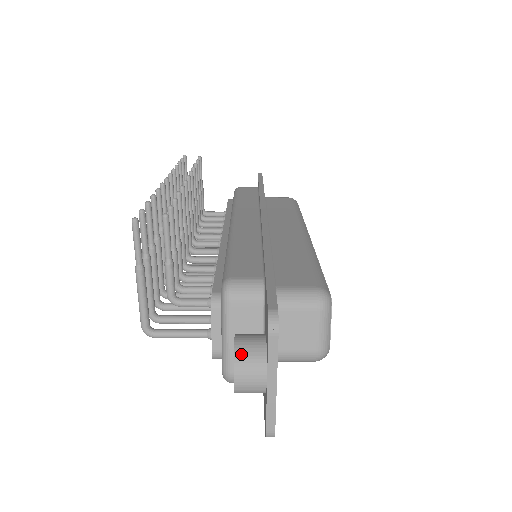
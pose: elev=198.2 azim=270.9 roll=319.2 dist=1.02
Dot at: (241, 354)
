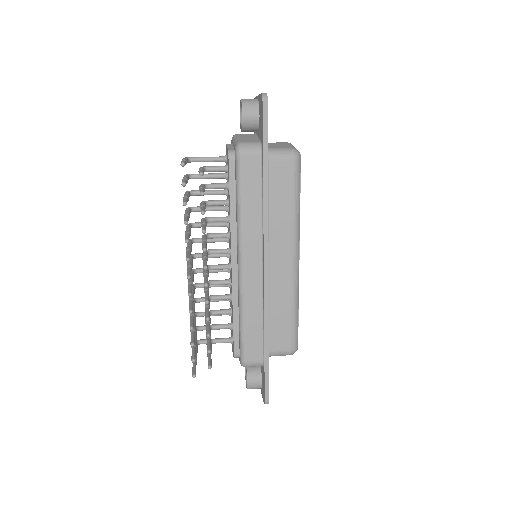
Dot at: (250, 388)
